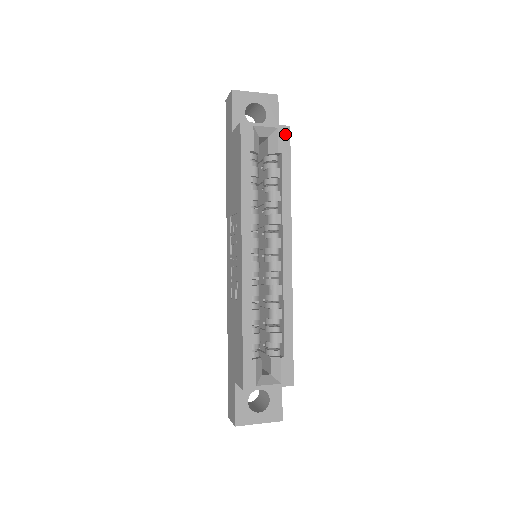
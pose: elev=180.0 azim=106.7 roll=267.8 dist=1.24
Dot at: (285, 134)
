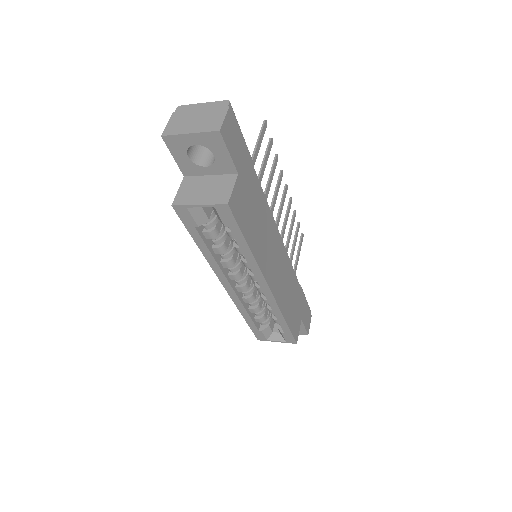
Dot at: (225, 211)
